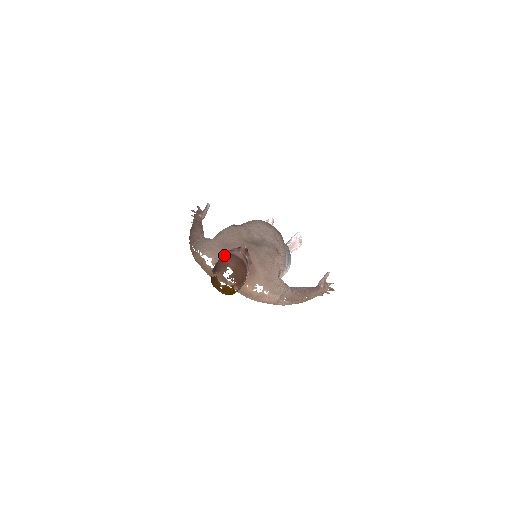
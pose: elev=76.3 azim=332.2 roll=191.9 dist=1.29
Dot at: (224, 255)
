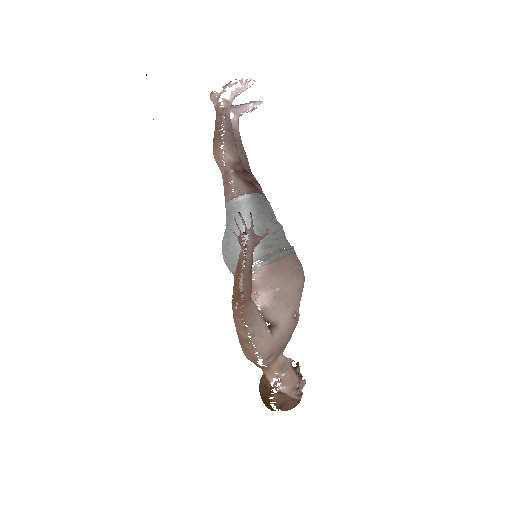
Dot at: (294, 400)
